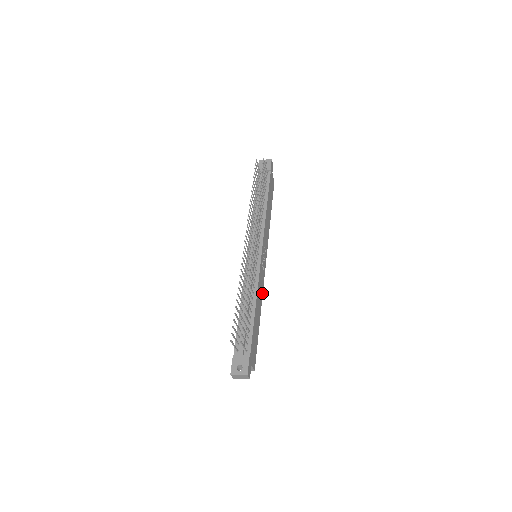
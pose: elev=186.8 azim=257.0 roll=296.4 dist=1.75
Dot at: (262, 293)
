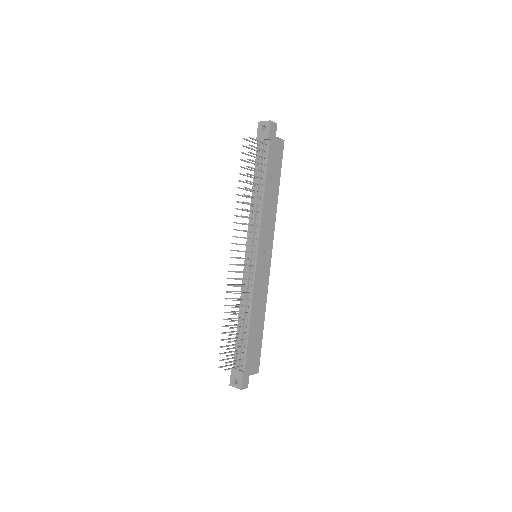
Dot at: (266, 294)
